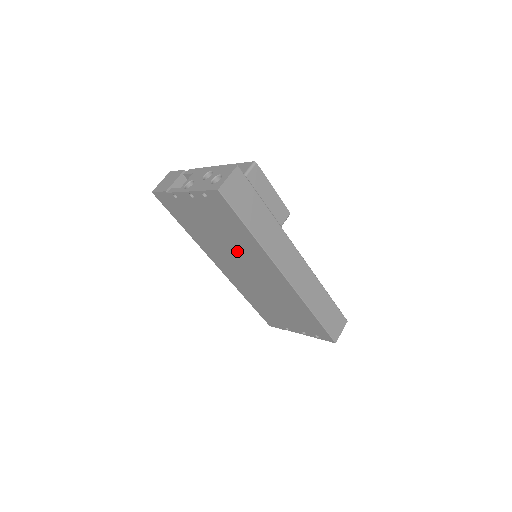
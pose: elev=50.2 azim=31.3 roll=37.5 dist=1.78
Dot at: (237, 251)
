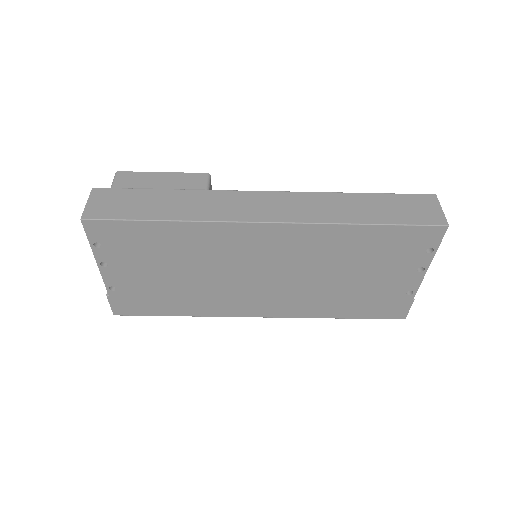
Dot at: (213, 266)
